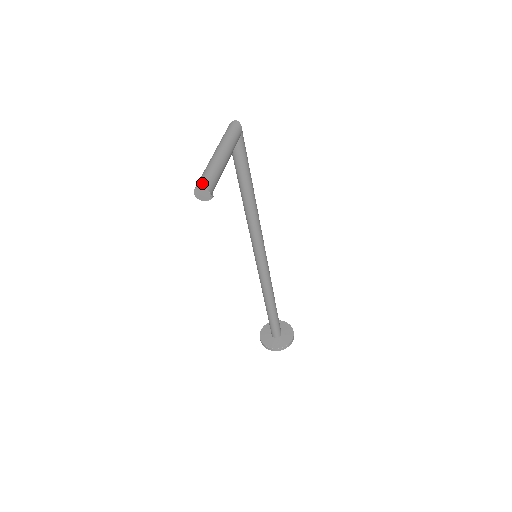
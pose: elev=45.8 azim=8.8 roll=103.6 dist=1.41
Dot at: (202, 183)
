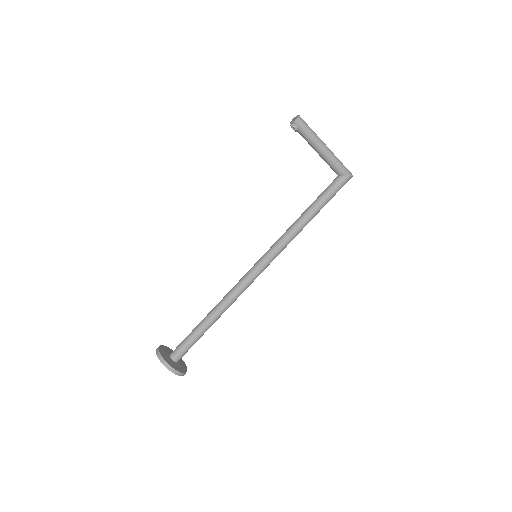
Dot at: occluded
